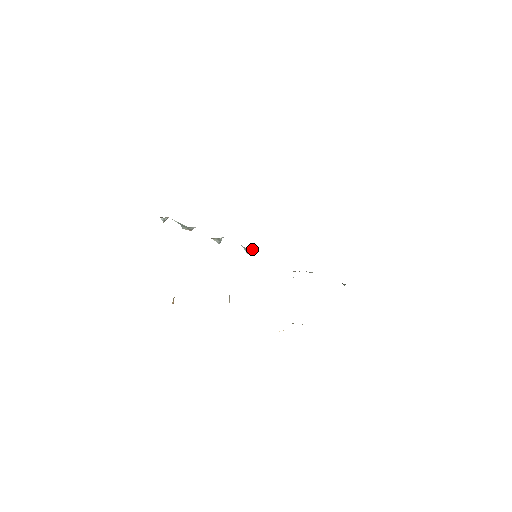
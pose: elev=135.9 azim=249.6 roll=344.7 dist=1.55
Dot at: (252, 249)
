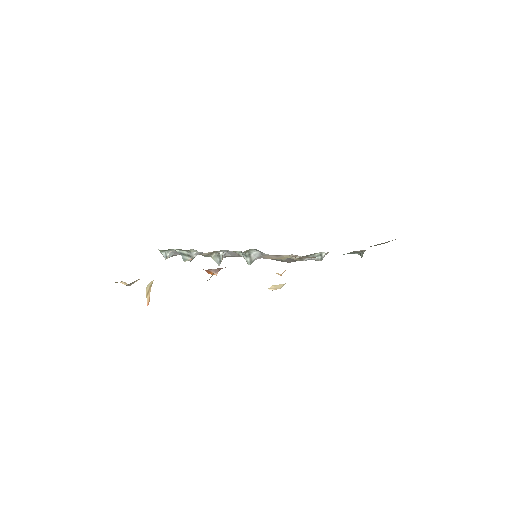
Dot at: (253, 255)
